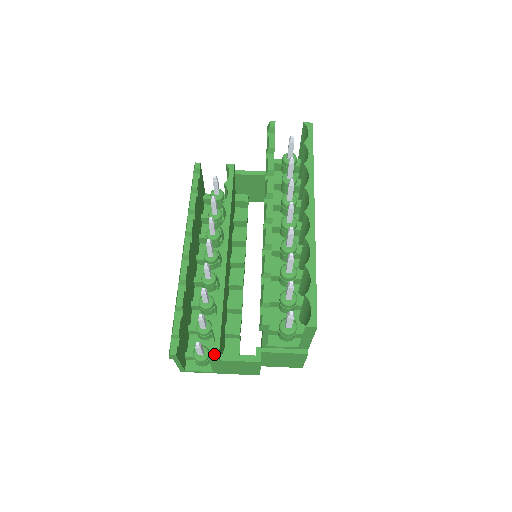
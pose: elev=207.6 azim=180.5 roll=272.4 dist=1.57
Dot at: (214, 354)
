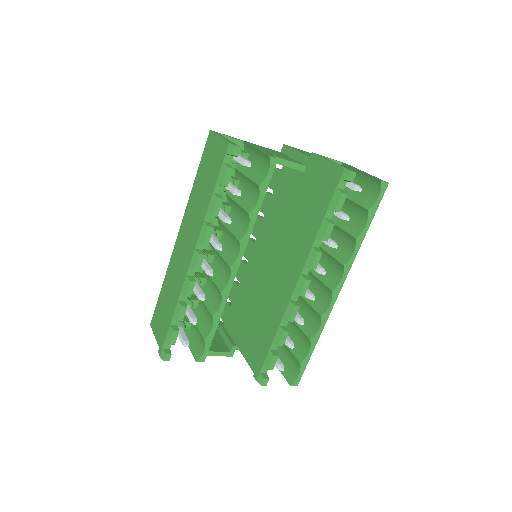
Dot at: (201, 360)
